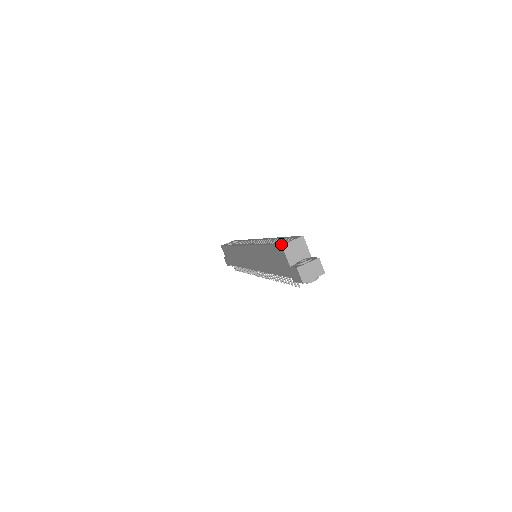
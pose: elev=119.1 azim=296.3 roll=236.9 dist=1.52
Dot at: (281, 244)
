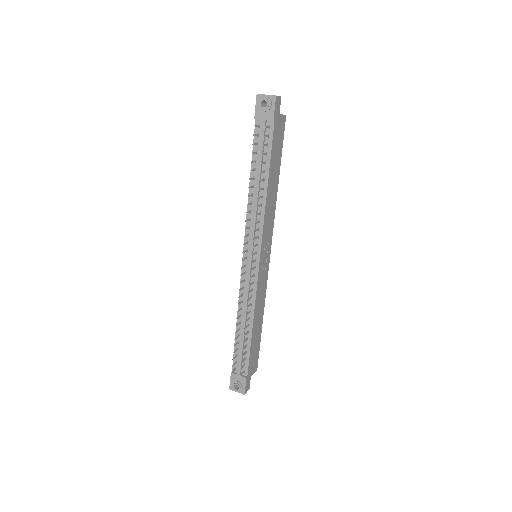
Dot at: occluded
